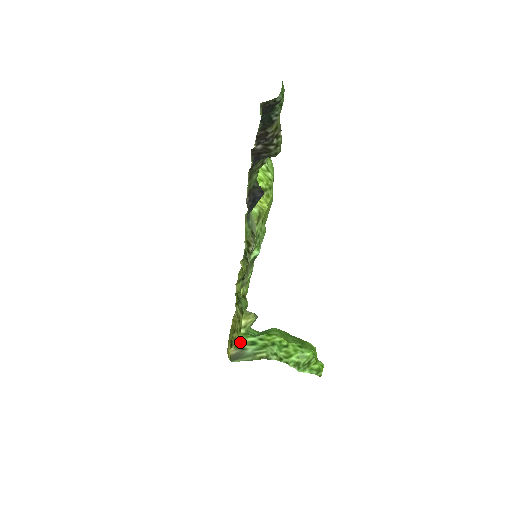
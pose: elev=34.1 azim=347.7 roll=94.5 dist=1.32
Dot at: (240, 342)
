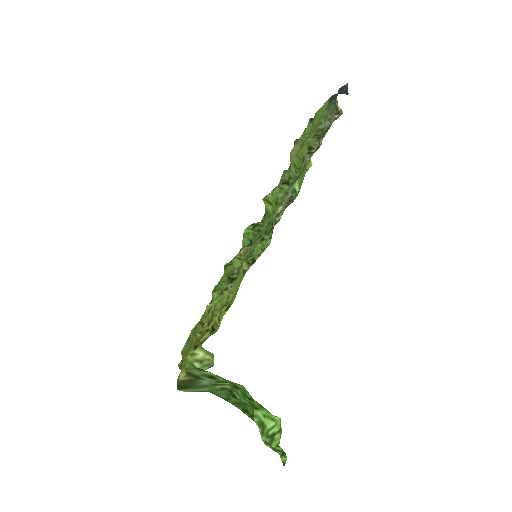
Dot at: (194, 371)
